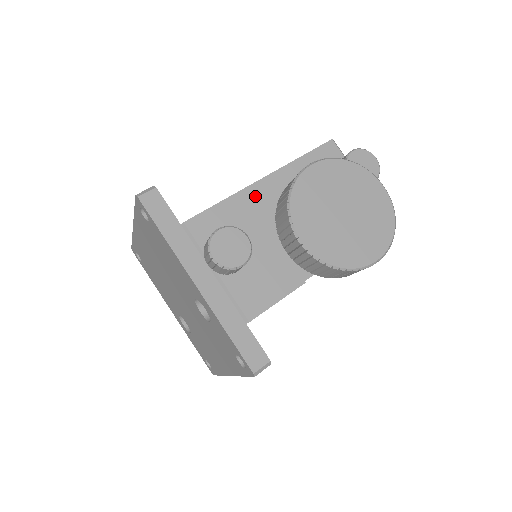
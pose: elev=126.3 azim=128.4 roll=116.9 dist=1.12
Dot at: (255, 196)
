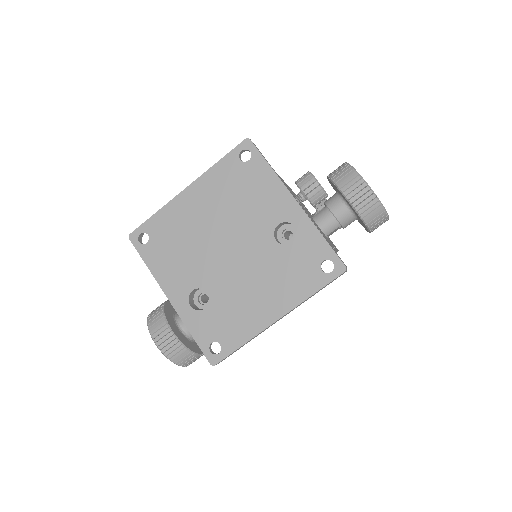
Dot at: (290, 189)
